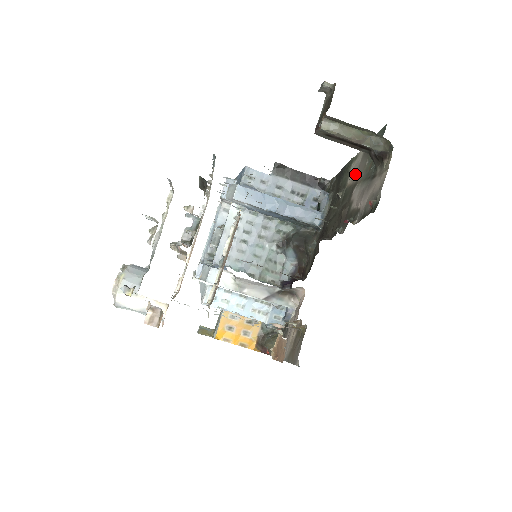
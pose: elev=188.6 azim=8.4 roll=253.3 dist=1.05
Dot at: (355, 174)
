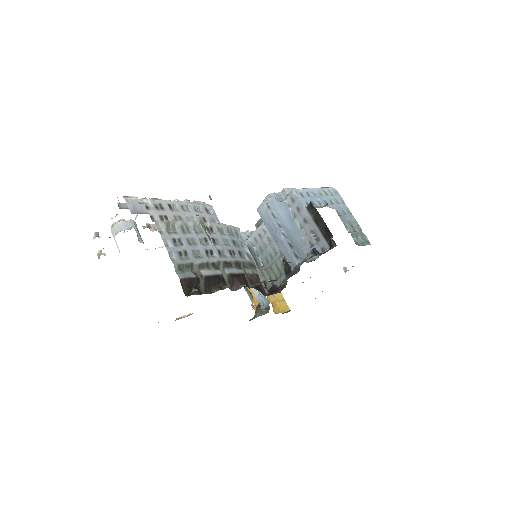
Dot at: occluded
